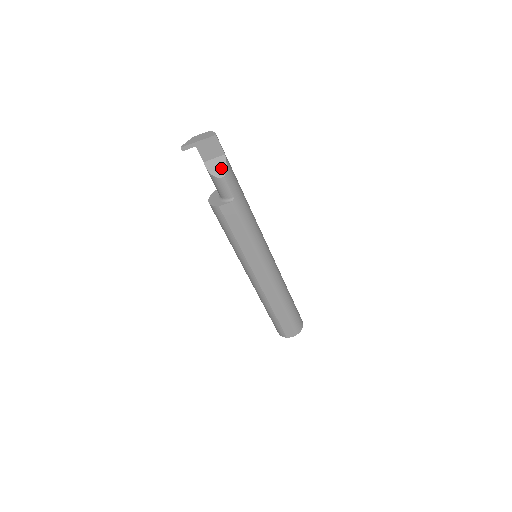
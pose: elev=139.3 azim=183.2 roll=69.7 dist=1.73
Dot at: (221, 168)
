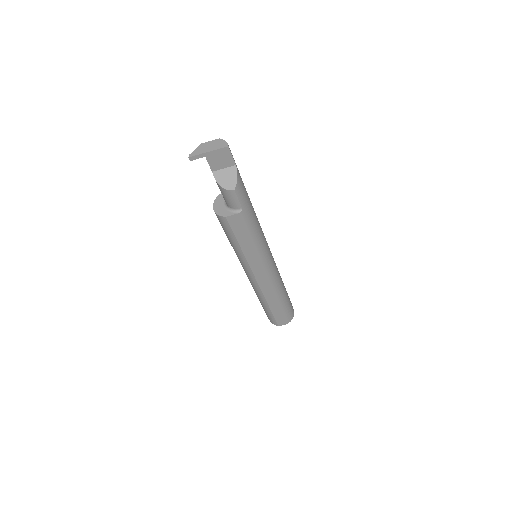
Dot at: (231, 180)
